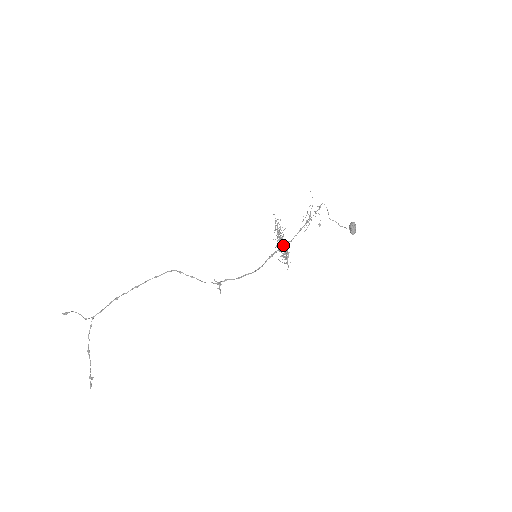
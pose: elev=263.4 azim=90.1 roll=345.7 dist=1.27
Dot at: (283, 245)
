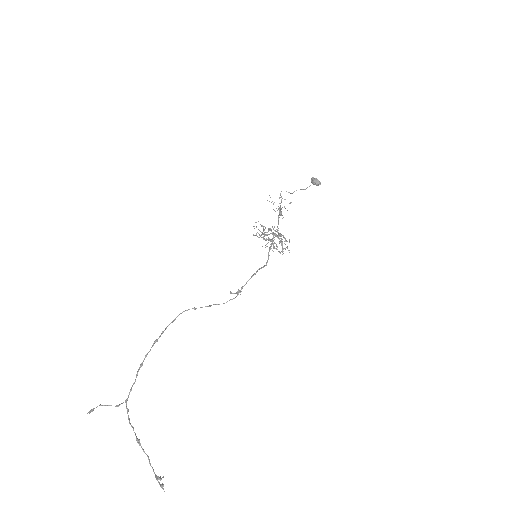
Dot at: (272, 232)
